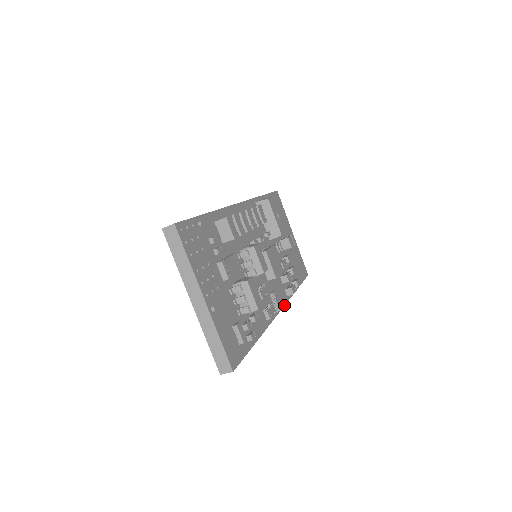
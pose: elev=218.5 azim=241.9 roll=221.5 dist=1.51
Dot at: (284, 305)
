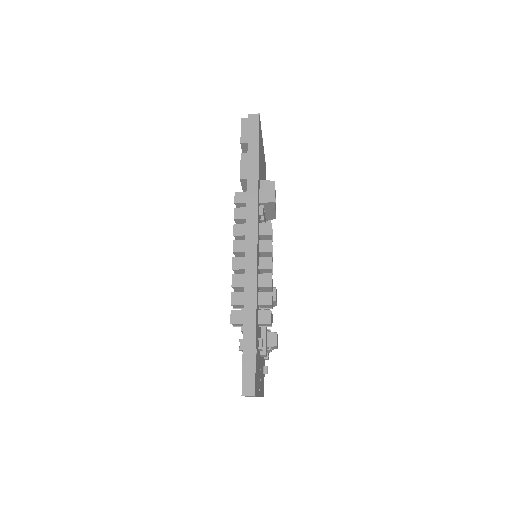
Dot at: occluded
